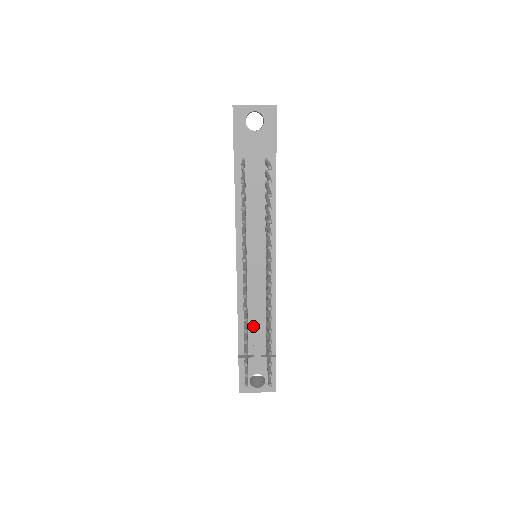
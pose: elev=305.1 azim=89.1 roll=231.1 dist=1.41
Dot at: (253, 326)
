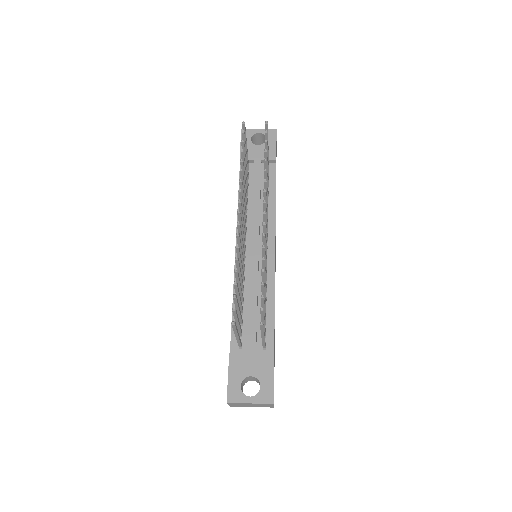
Dot at: (249, 314)
